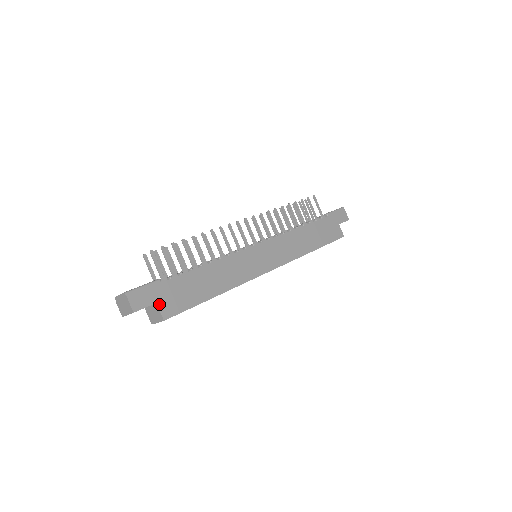
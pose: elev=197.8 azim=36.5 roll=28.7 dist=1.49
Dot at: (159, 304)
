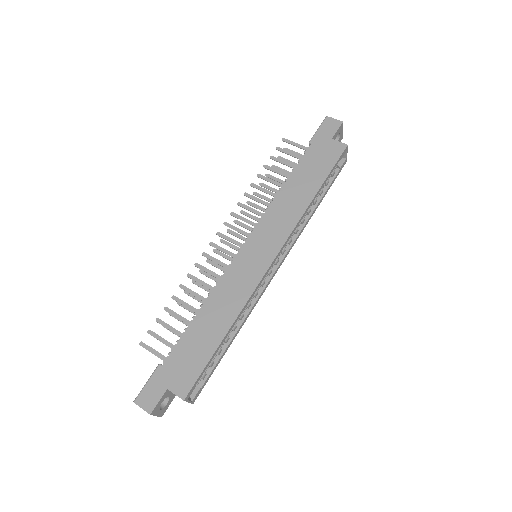
Dot at: (170, 388)
